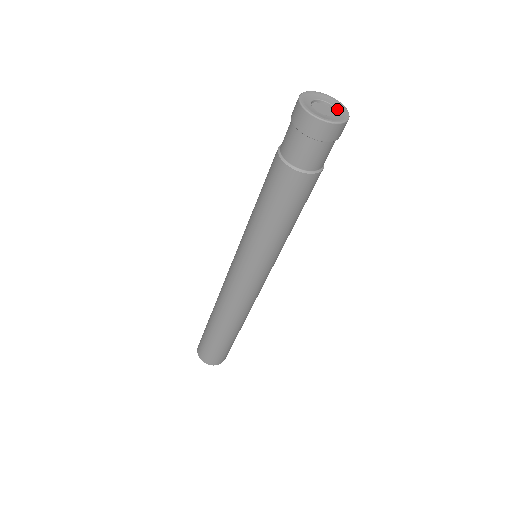
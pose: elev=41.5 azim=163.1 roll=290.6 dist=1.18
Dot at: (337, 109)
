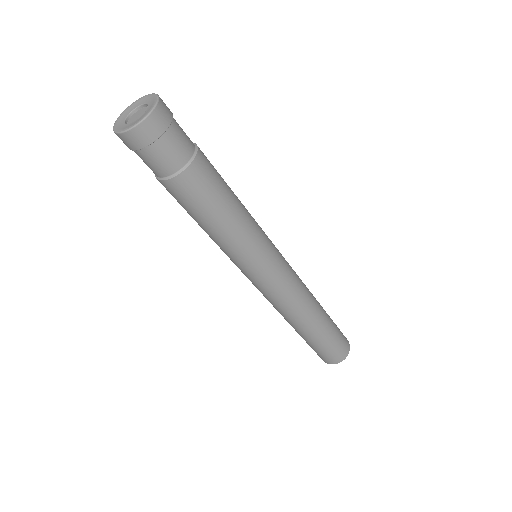
Dot at: (142, 103)
